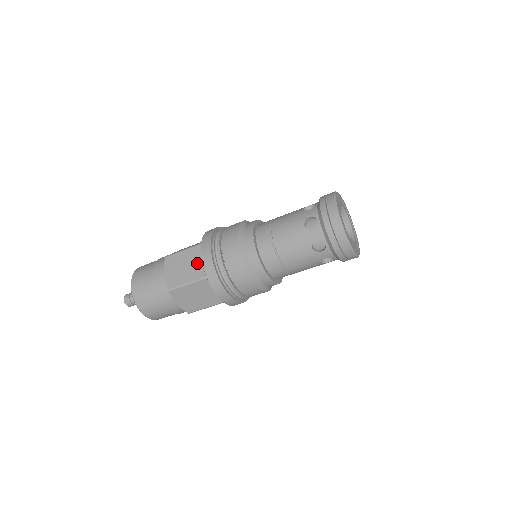
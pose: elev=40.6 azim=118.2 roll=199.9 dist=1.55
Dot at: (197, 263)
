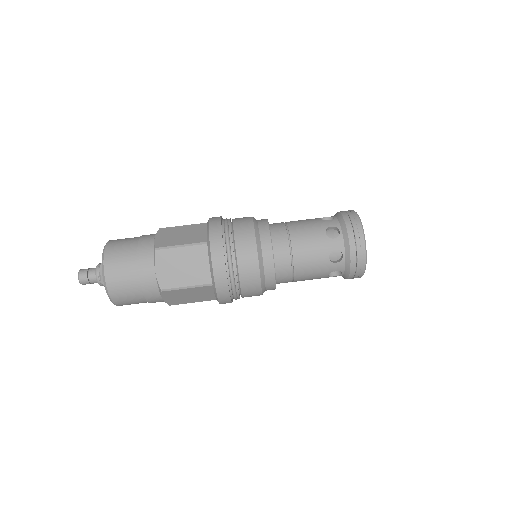
Dot at: occluded
